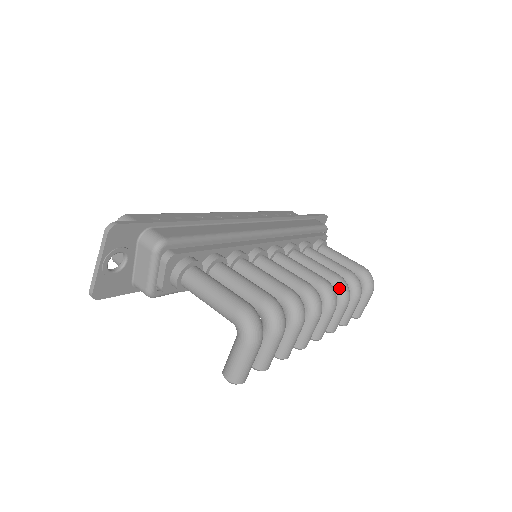
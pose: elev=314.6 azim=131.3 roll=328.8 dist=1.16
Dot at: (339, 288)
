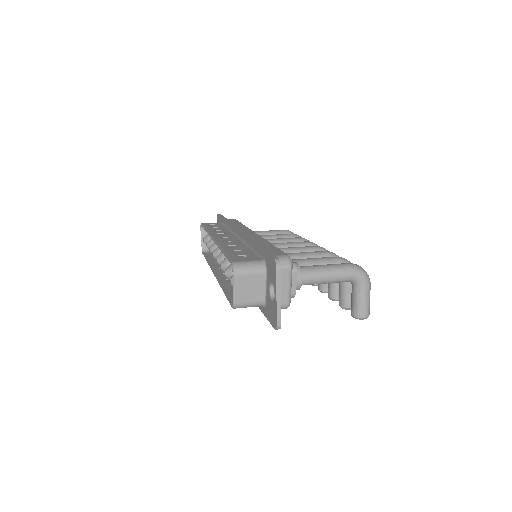
Dot at: occluded
